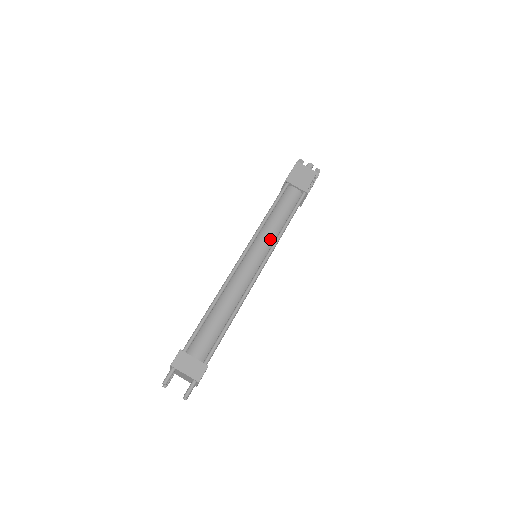
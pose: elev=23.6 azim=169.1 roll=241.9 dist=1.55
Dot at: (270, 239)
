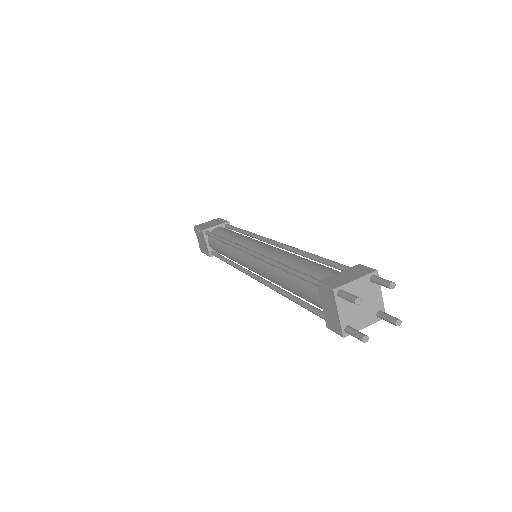
Dot at: (248, 238)
